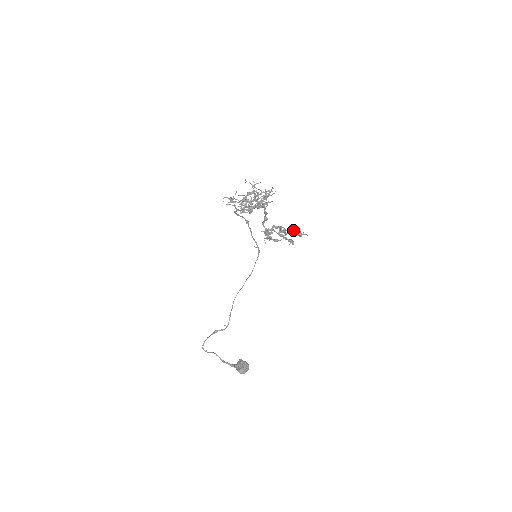
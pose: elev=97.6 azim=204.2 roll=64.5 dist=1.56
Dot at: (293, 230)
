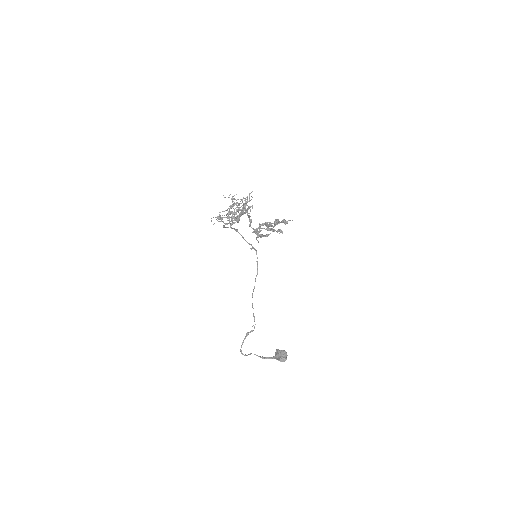
Dot at: (278, 221)
